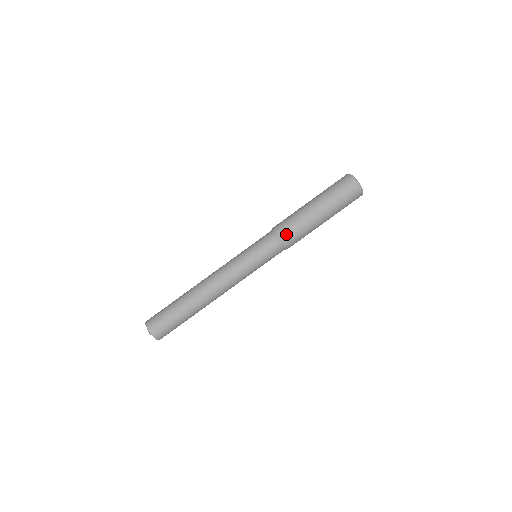
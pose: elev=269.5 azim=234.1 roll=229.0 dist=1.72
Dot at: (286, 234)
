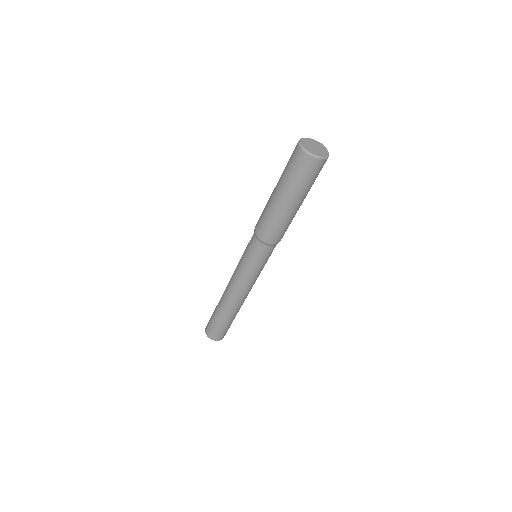
Dot at: (272, 239)
